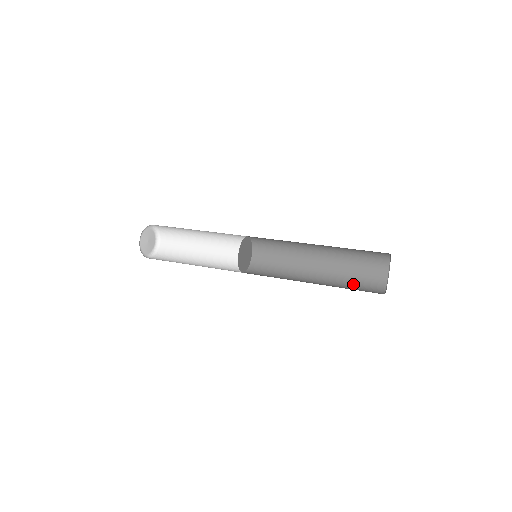
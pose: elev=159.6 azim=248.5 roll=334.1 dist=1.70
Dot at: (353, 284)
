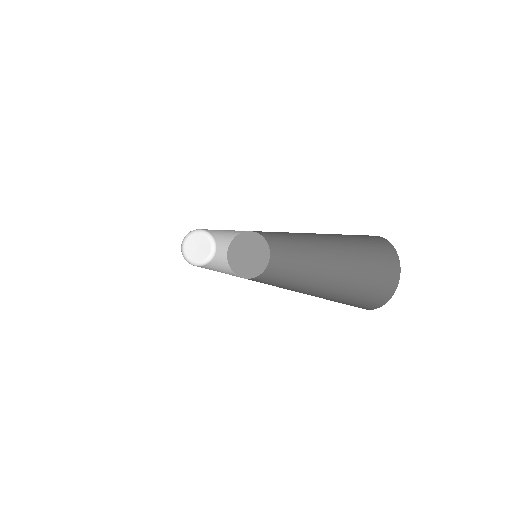
Dot at: (356, 284)
